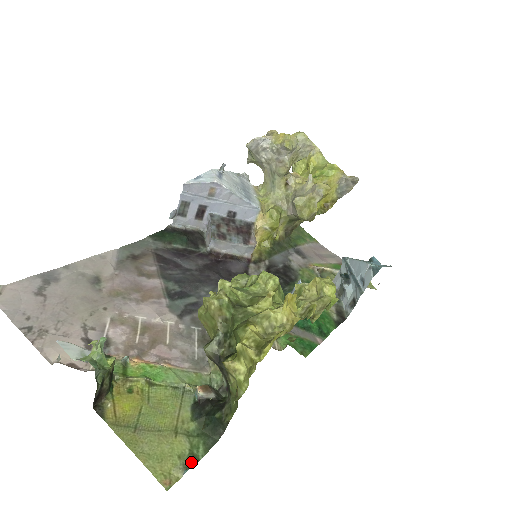
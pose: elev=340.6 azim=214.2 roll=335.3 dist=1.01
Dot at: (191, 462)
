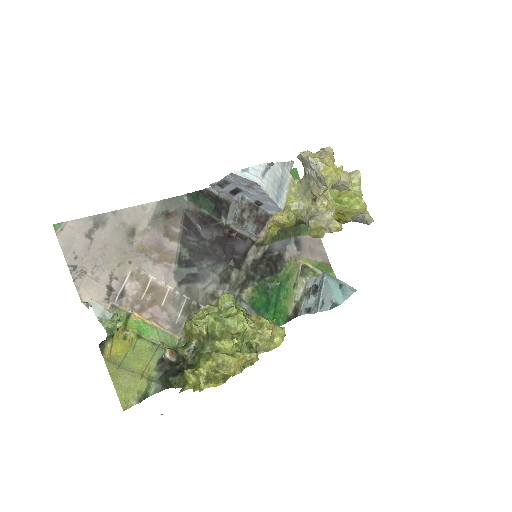
Dot at: (144, 397)
